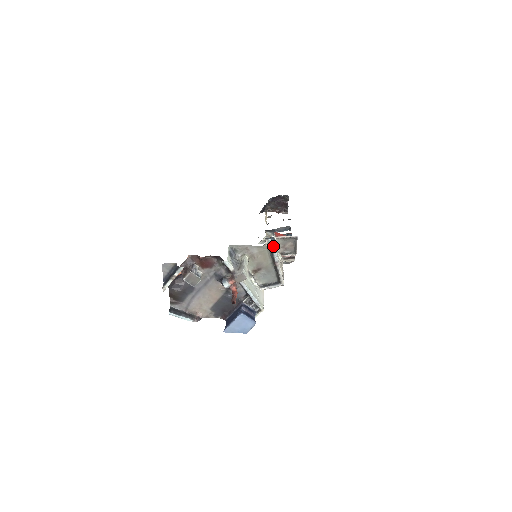
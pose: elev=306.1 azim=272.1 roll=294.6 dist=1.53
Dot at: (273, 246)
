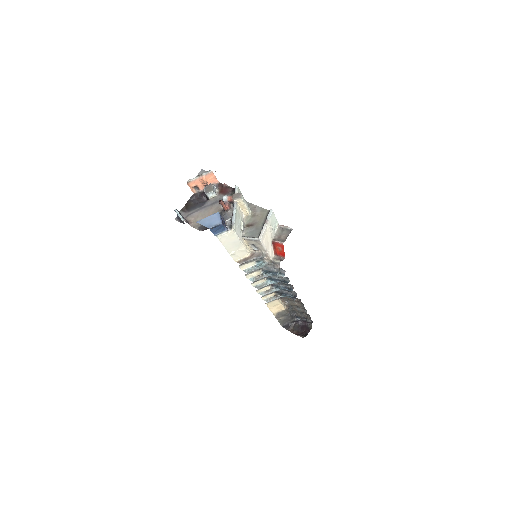
Dot at: (273, 278)
